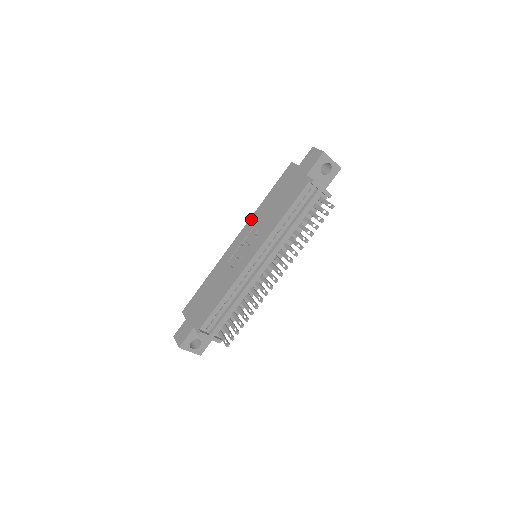
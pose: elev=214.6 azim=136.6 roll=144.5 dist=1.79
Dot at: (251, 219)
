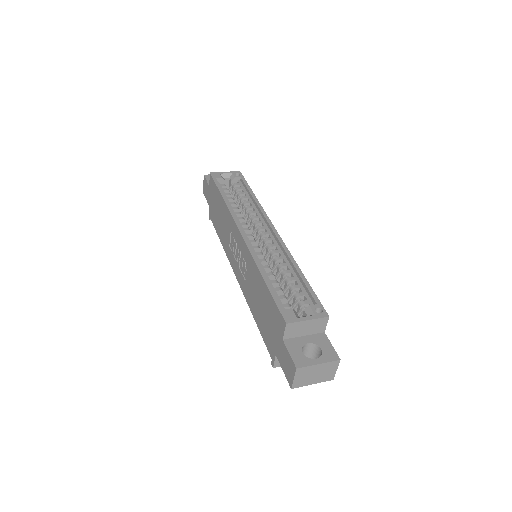
Dot at: (249, 256)
